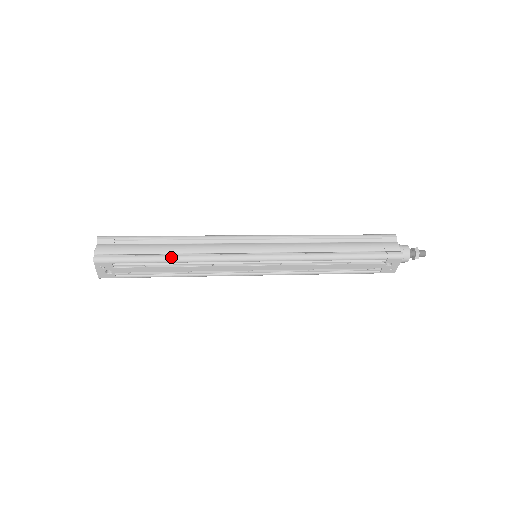
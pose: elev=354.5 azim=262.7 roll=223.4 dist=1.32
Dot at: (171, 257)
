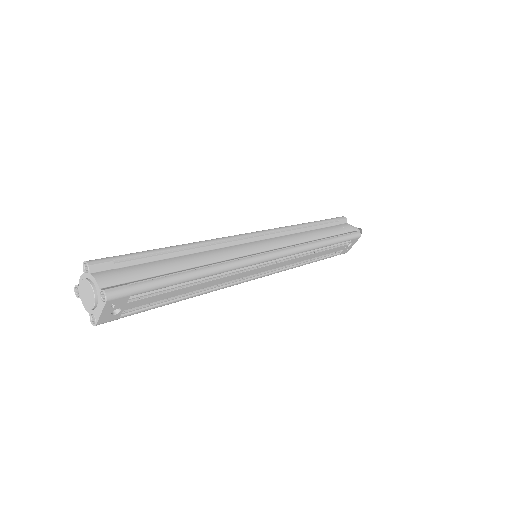
Dot at: (197, 272)
